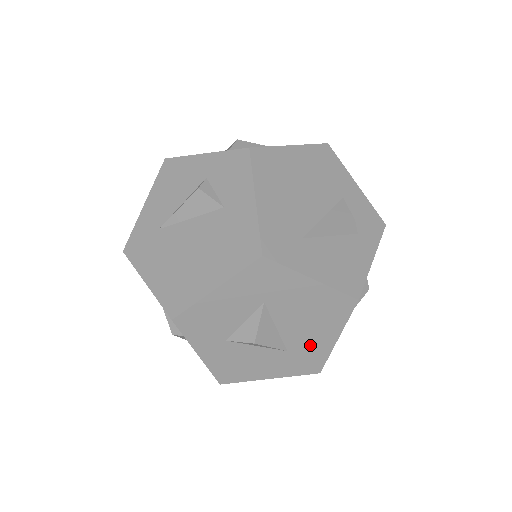
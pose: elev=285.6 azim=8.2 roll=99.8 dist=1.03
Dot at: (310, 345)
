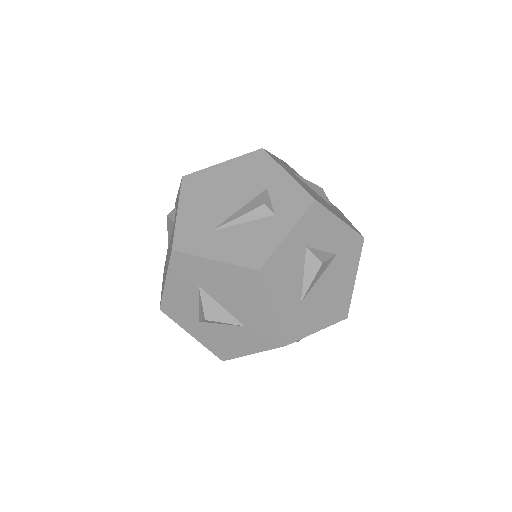
Dot at: (257, 319)
